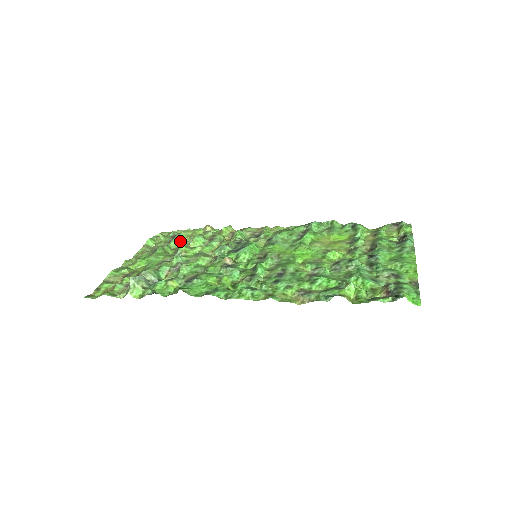
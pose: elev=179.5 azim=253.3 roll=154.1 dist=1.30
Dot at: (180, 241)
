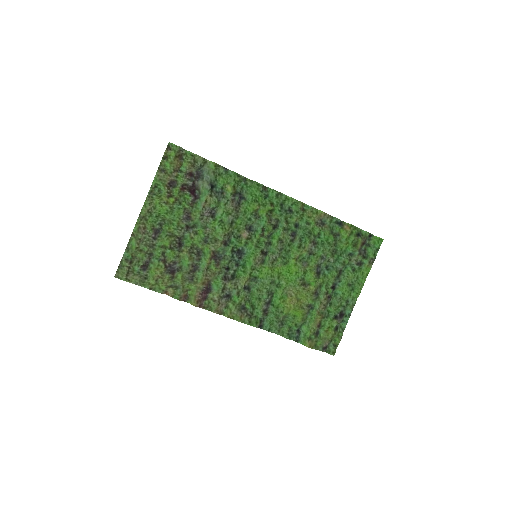
Dot at: (160, 261)
